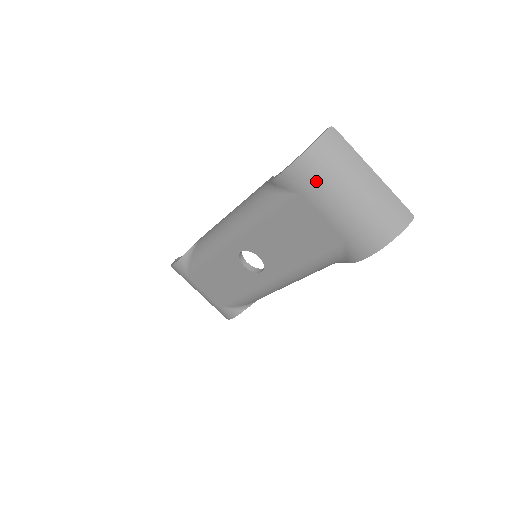
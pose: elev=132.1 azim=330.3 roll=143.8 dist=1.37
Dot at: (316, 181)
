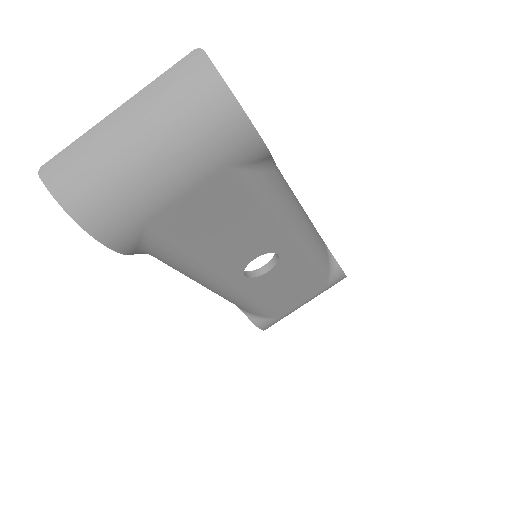
Dot at: (122, 207)
